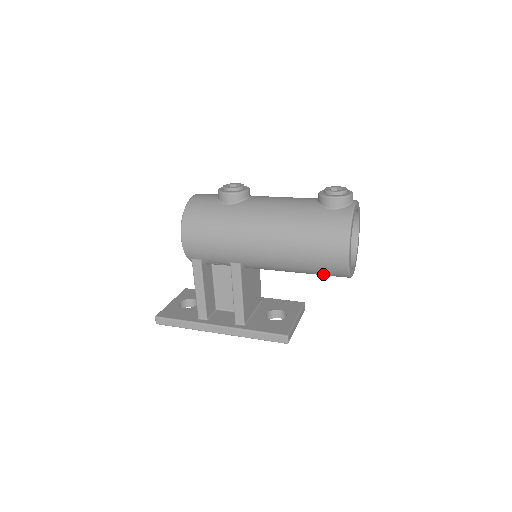
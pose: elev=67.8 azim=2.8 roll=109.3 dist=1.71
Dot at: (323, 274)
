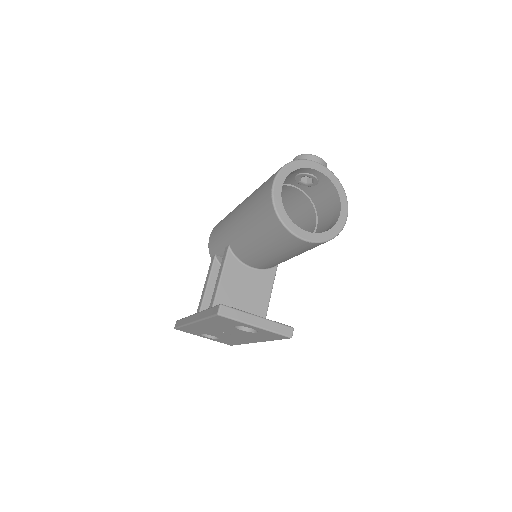
Dot at: (268, 231)
